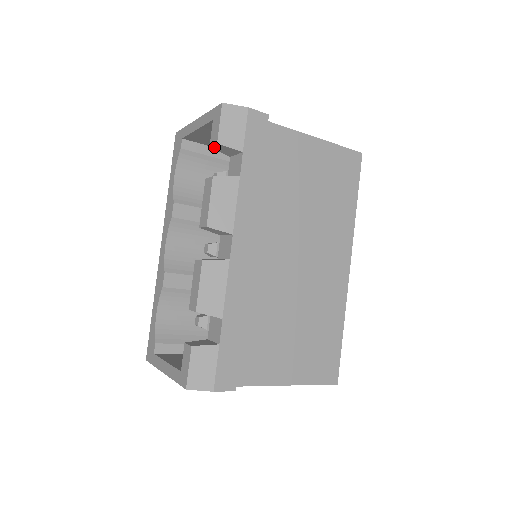
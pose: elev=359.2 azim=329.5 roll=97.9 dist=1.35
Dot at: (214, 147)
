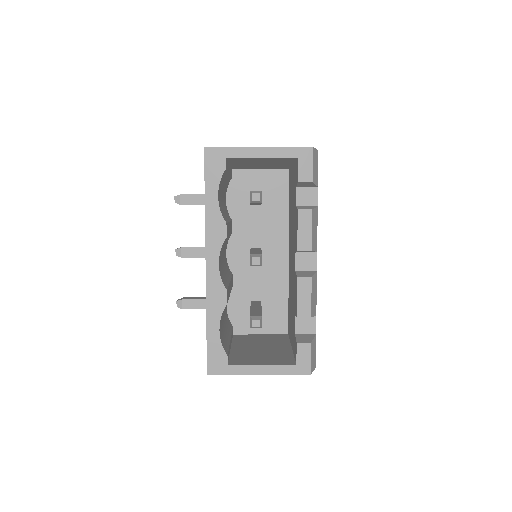
Dot at: (302, 183)
